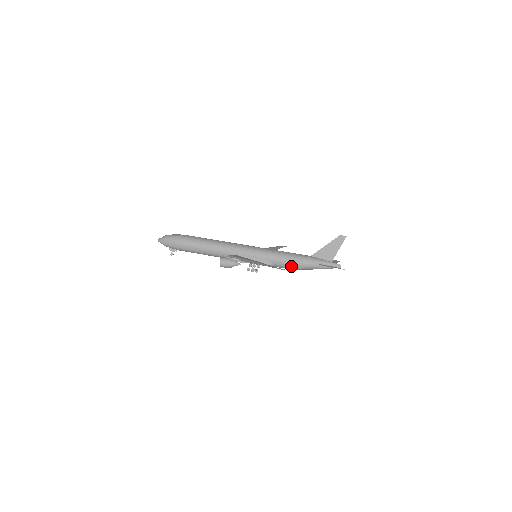
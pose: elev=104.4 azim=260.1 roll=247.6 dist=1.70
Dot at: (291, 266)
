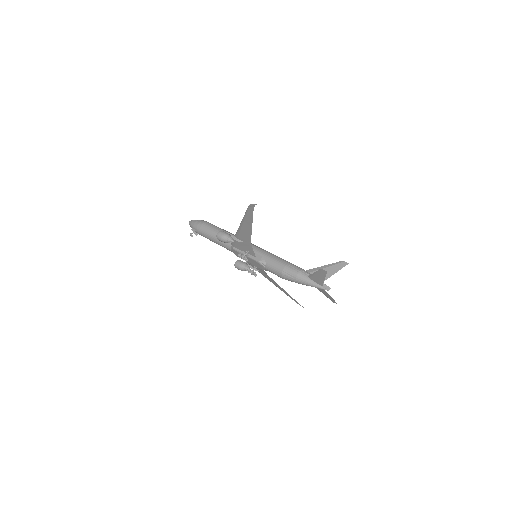
Dot at: (280, 269)
